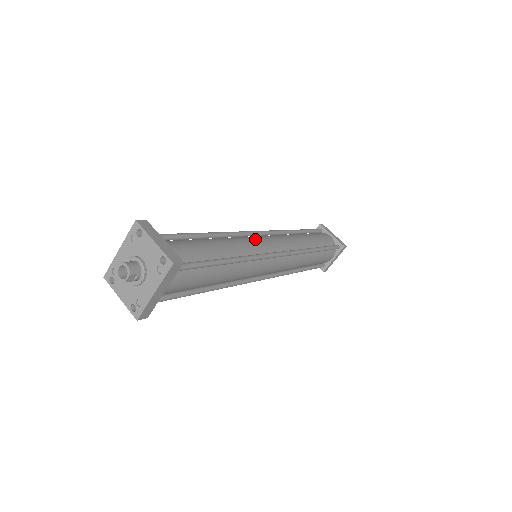
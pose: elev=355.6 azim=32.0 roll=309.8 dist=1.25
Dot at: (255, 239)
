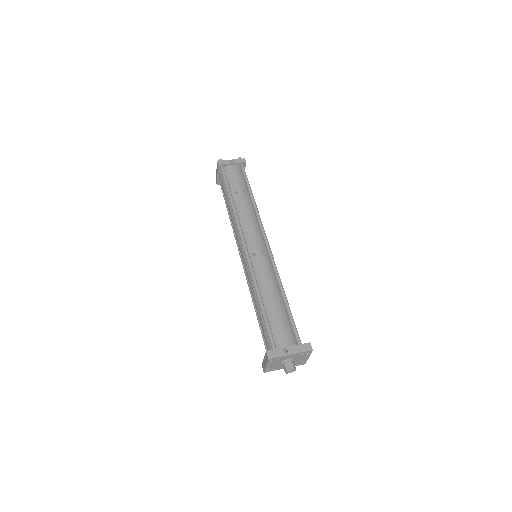
Dot at: occluded
